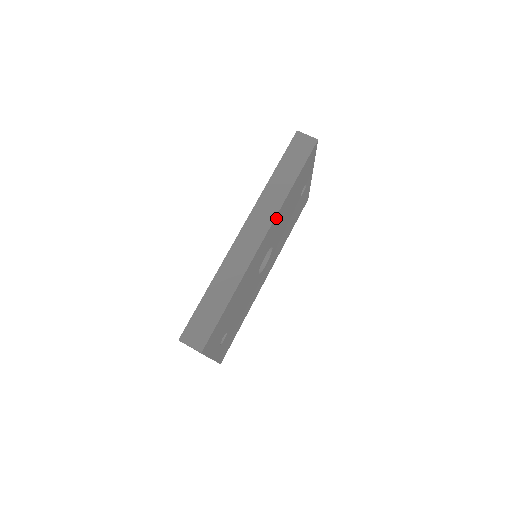
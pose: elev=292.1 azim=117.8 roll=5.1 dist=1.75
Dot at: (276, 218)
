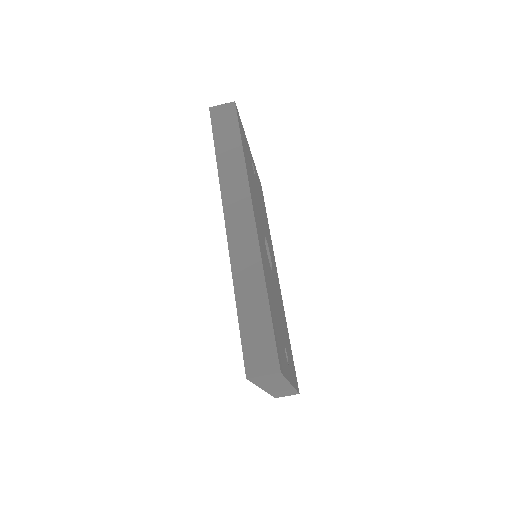
Dot at: (251, 194)
